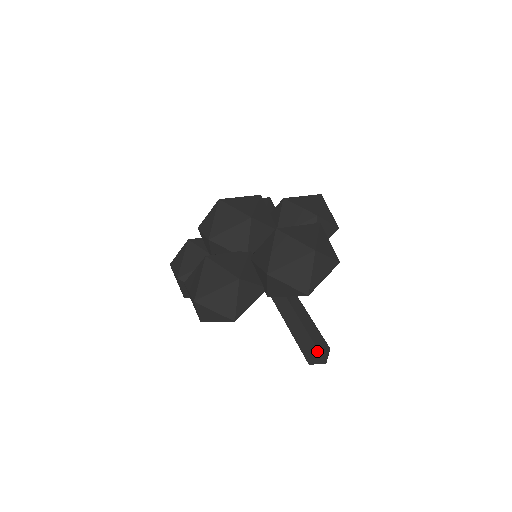
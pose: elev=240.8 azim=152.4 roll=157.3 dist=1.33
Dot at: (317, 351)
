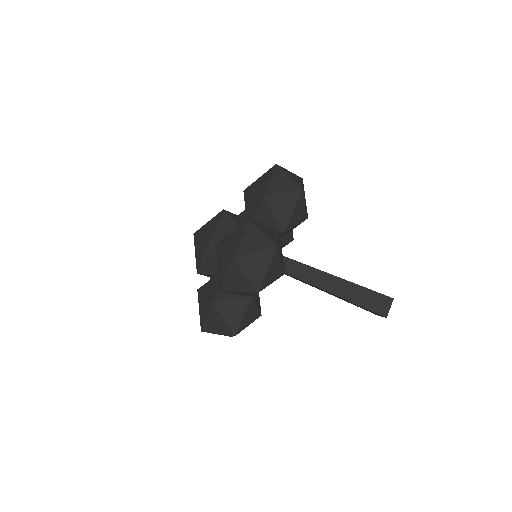
Dot at: (375, 293)
